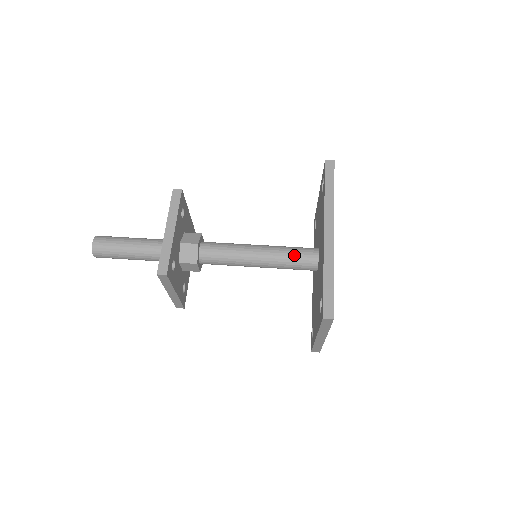
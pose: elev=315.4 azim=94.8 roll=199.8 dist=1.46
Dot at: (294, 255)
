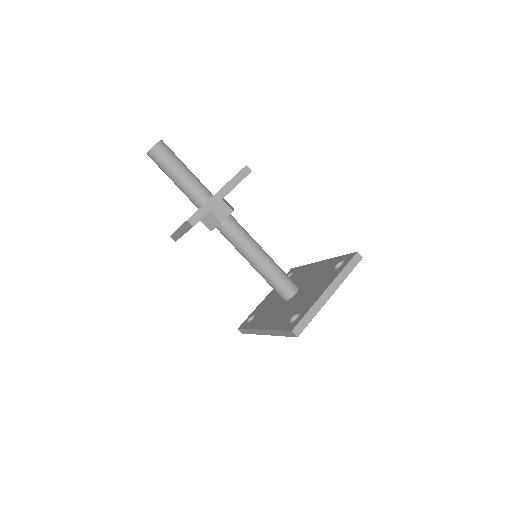
Dot at: (271, 286)
